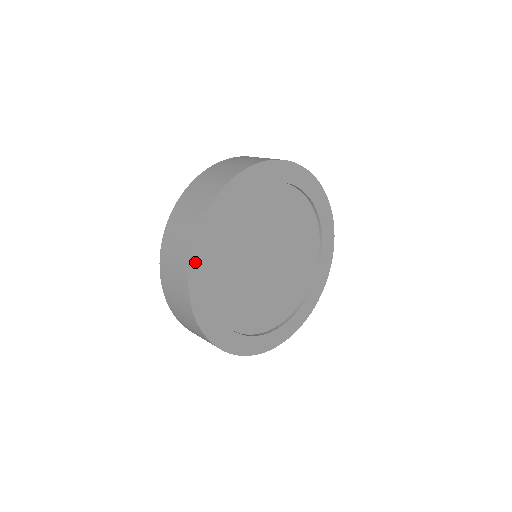
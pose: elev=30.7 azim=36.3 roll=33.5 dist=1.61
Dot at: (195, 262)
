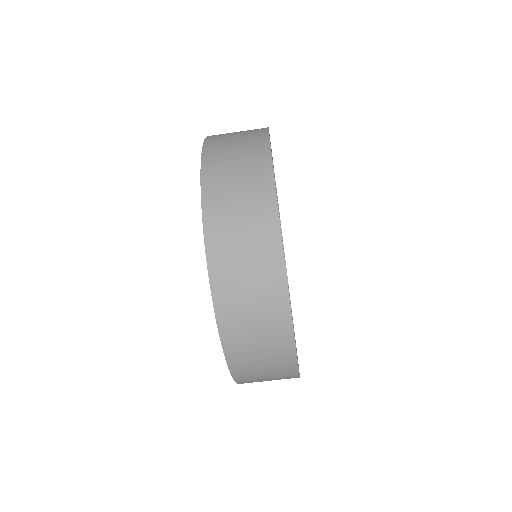
Dot at: occluded
